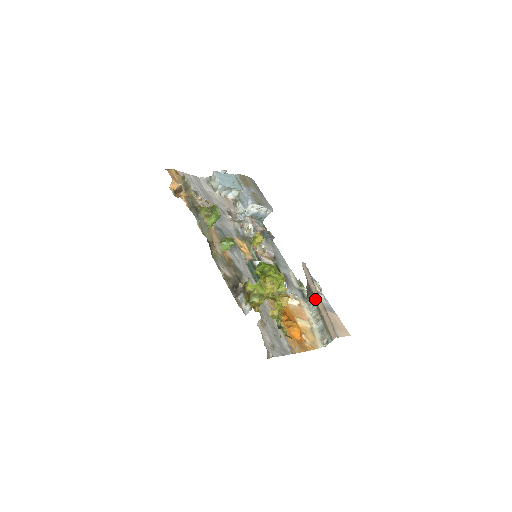
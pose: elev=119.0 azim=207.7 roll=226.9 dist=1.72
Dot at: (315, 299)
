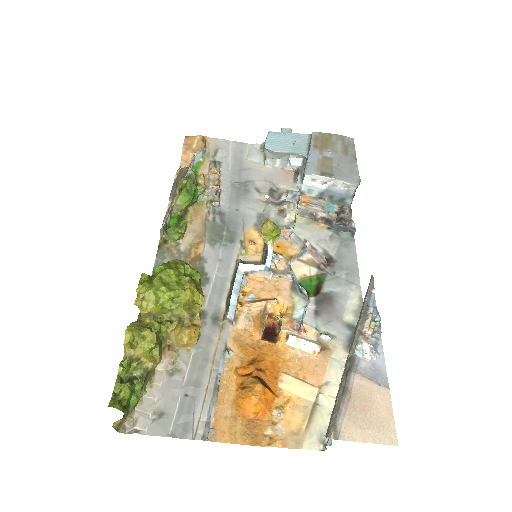
Dot at: (350, 348)
